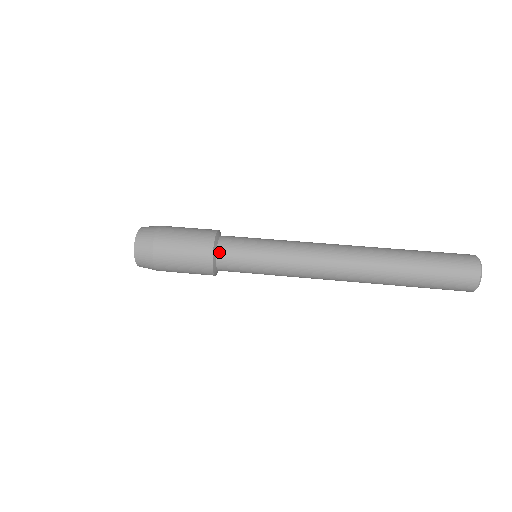
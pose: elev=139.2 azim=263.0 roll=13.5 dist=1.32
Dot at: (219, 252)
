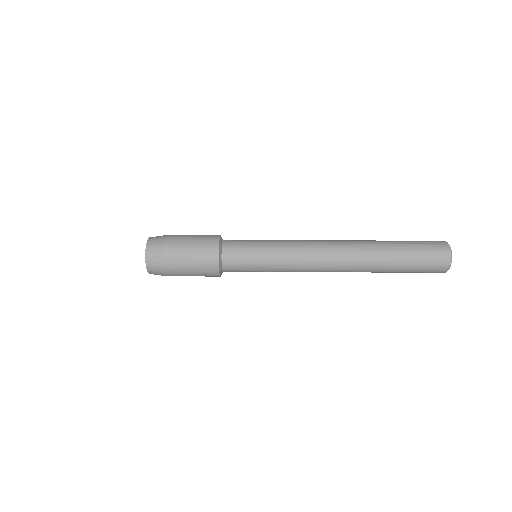
Dot at: (224, 263)
